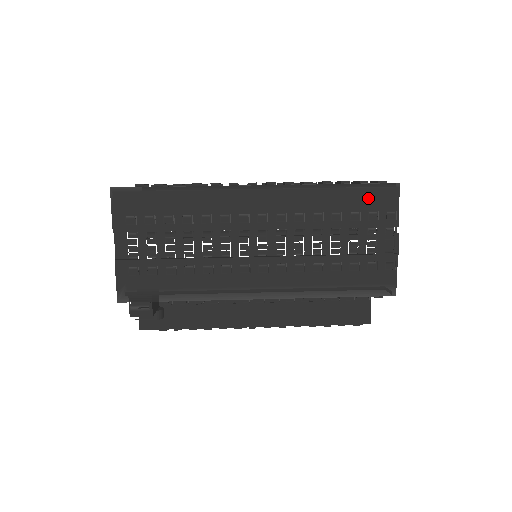
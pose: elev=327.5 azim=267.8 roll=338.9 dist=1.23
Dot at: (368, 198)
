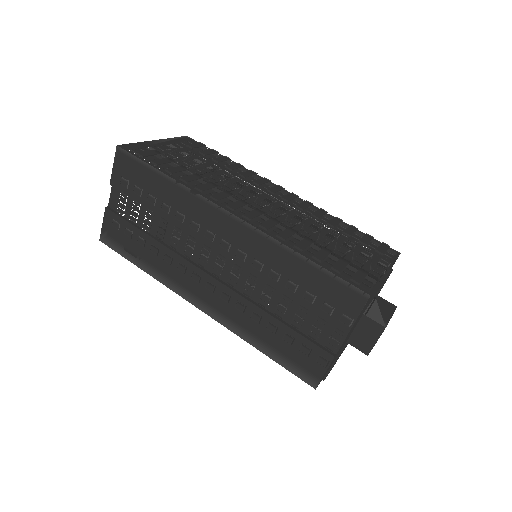
Dot at: (330, 289)
